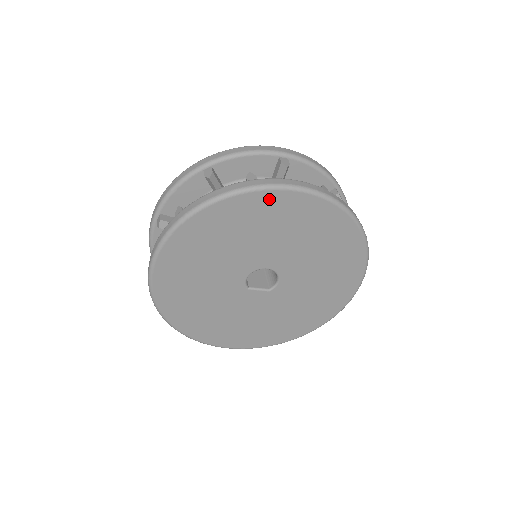
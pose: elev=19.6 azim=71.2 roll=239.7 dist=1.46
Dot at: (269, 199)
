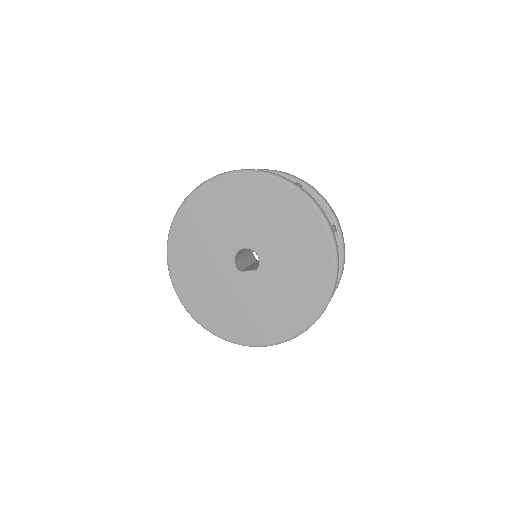
Dot at: (214, 188)
